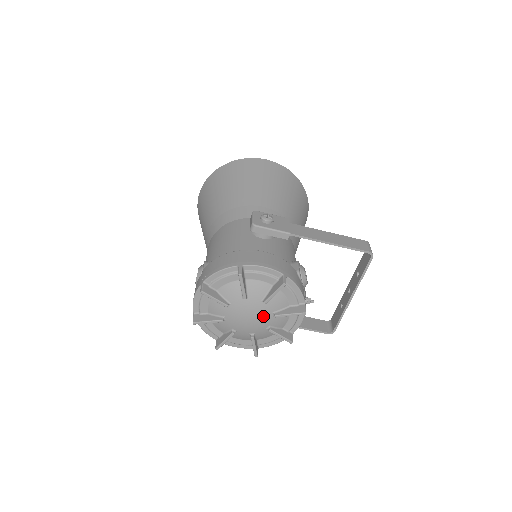
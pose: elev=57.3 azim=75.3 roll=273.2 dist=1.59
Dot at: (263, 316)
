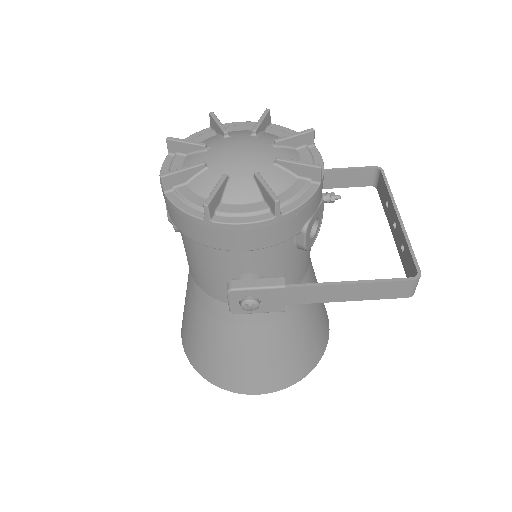
Dot at: (259, 147)
